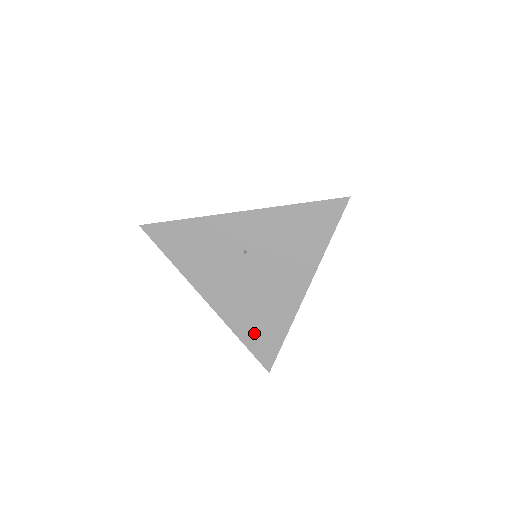
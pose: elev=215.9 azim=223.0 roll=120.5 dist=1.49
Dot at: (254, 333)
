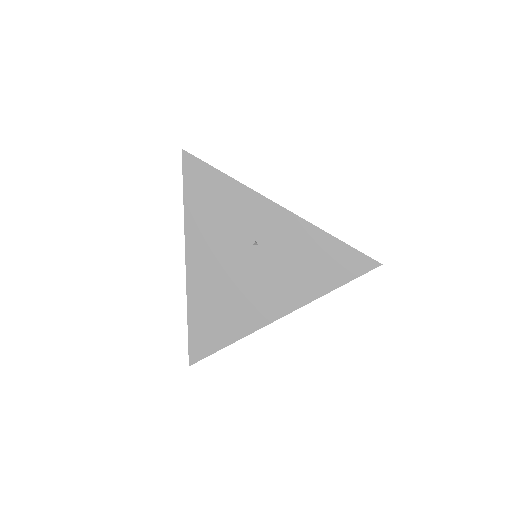
Dot at: (205, 320)
